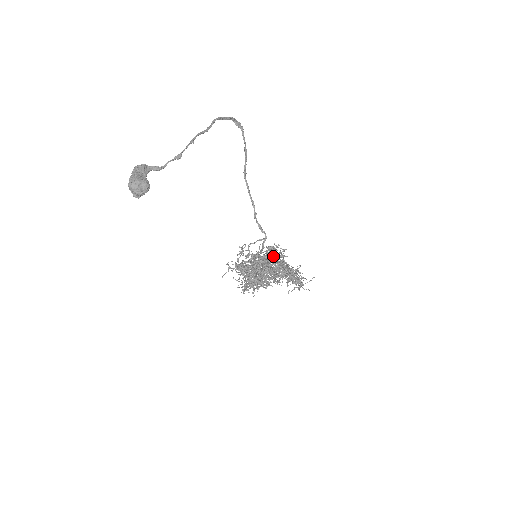
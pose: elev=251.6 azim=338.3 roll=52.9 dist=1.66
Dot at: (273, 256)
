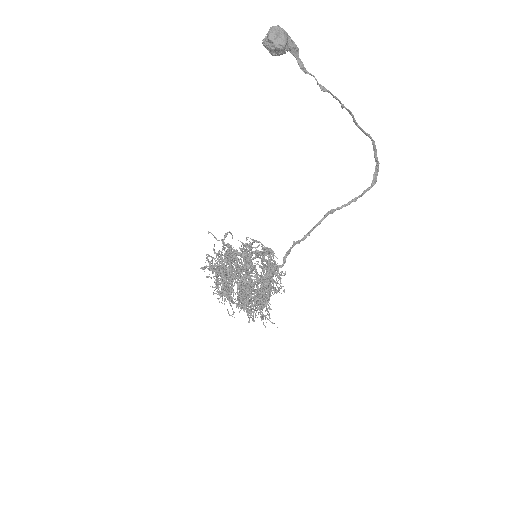
Dot at: occluded
